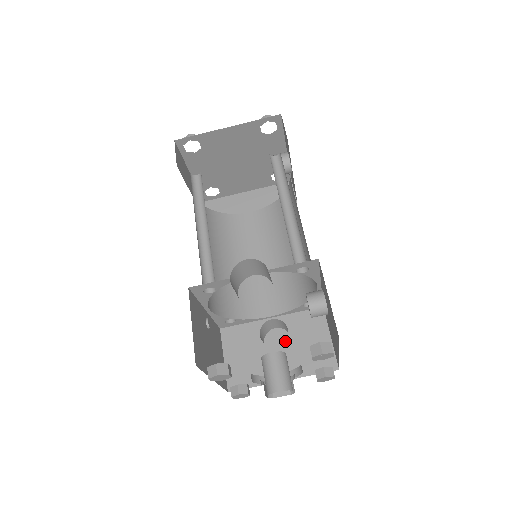
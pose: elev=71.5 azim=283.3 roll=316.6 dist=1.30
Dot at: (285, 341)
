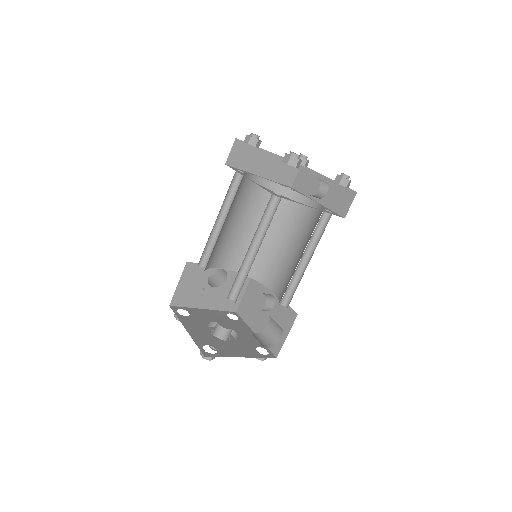
Dot at: (220, 286)
